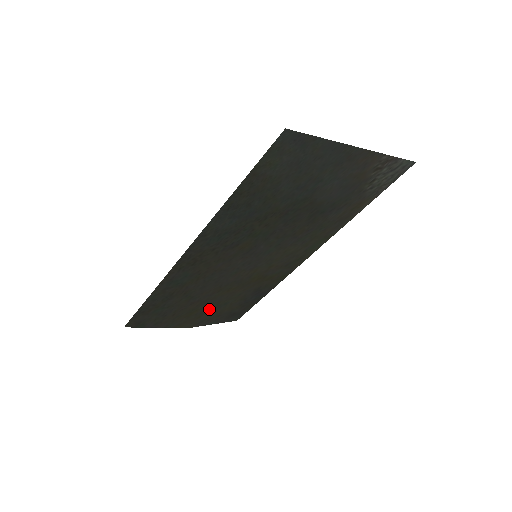
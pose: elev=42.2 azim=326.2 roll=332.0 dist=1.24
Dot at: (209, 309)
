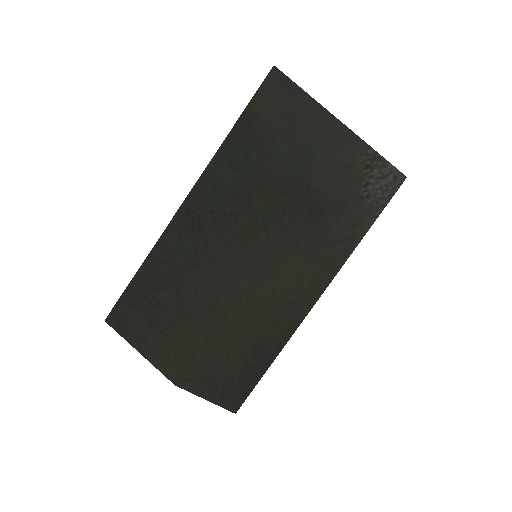
Dot at: (202, 350)
